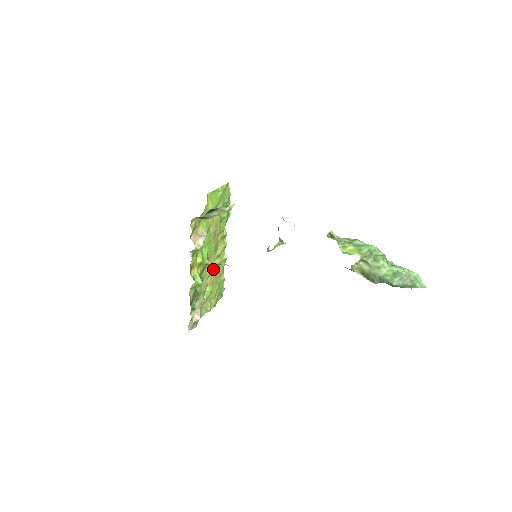
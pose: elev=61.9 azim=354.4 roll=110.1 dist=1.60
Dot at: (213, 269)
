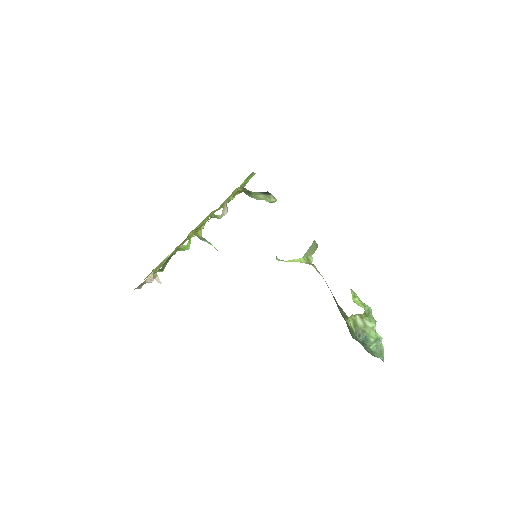
Dot at: (185, 240)
